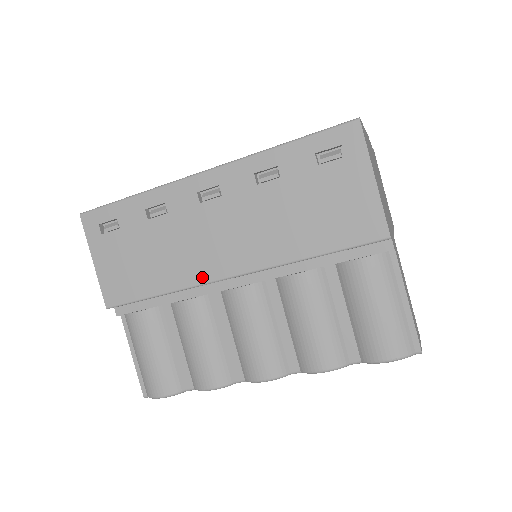
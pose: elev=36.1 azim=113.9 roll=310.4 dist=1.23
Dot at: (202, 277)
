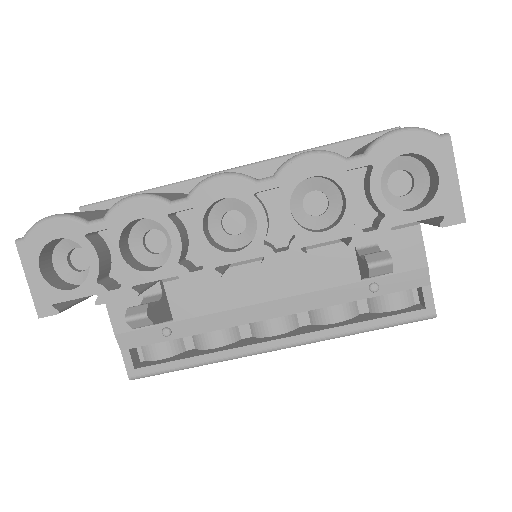
Dot at: (203, 176)
